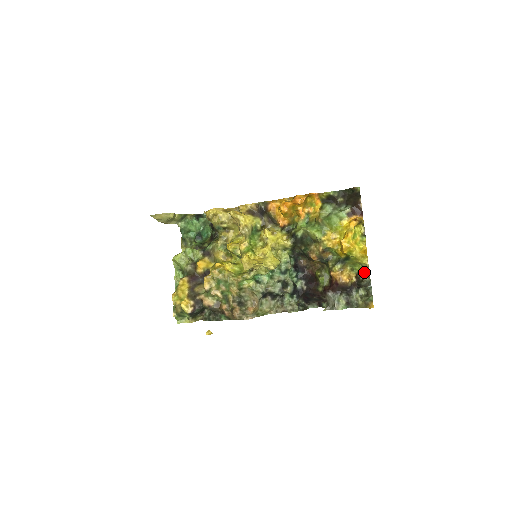
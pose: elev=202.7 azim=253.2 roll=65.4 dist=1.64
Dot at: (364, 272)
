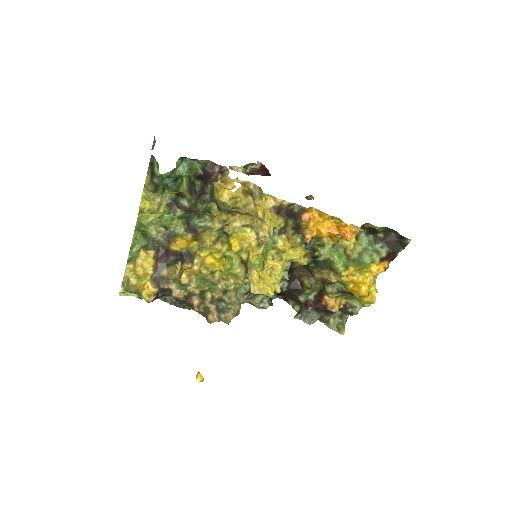
Dot at: (357, 309)
